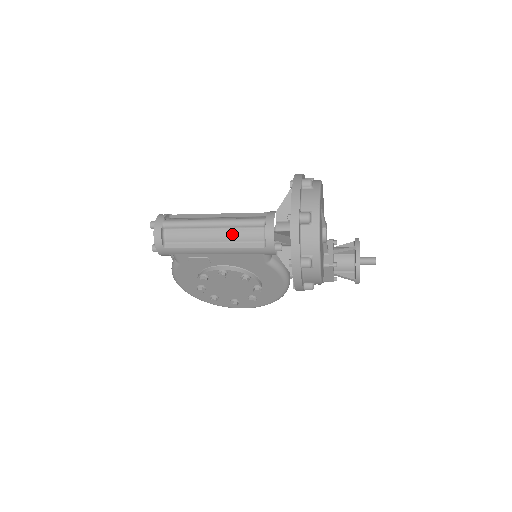
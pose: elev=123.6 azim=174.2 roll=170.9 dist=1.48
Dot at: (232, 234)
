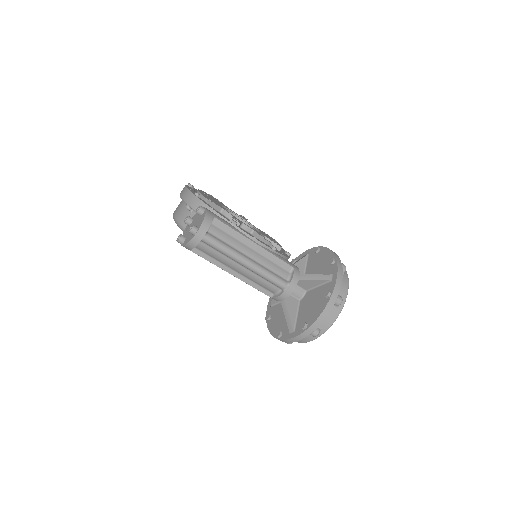
Dot at: (254, 278)
